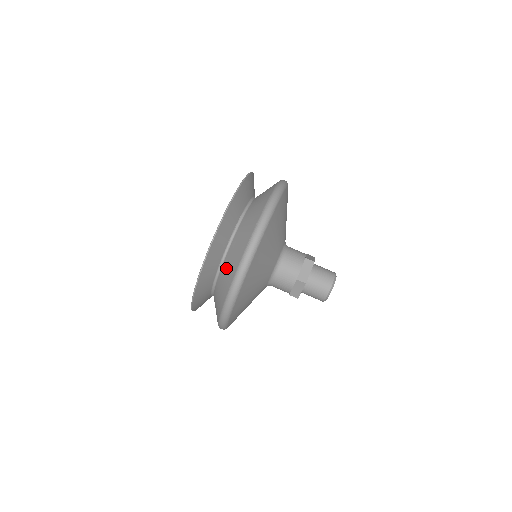
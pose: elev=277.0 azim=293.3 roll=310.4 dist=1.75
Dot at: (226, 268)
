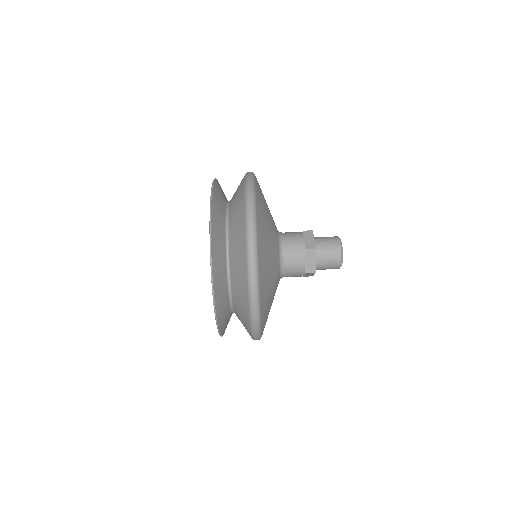
Dot at: (234, 249)
